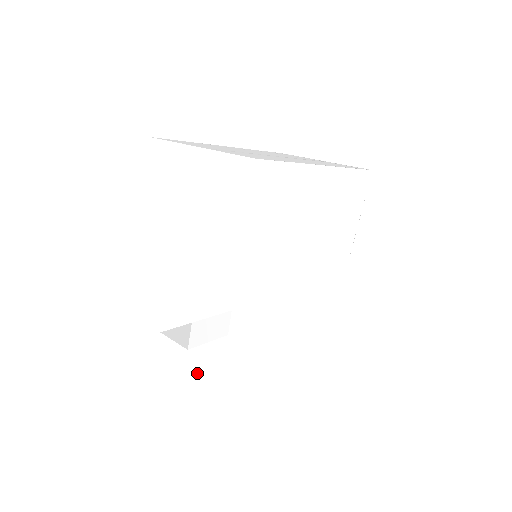
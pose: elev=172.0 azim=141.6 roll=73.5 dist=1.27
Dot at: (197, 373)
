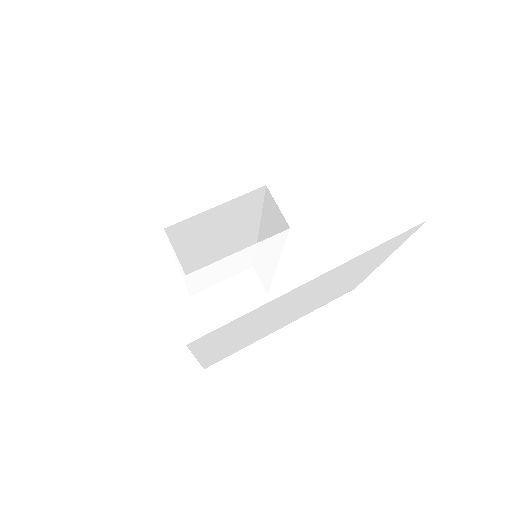
Dot at: (174, 305)
